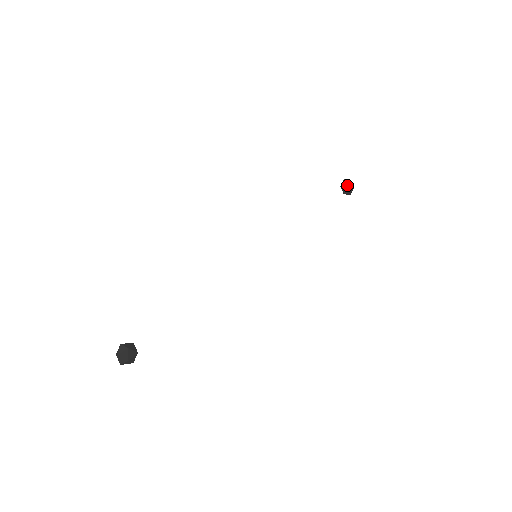
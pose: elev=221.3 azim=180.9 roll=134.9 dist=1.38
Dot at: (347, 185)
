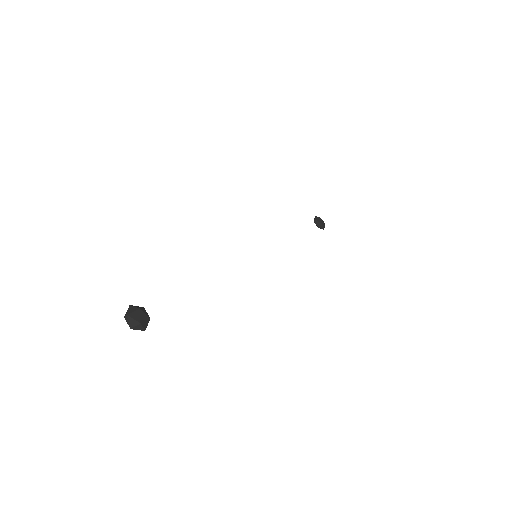
Dot at: (319, 220)
